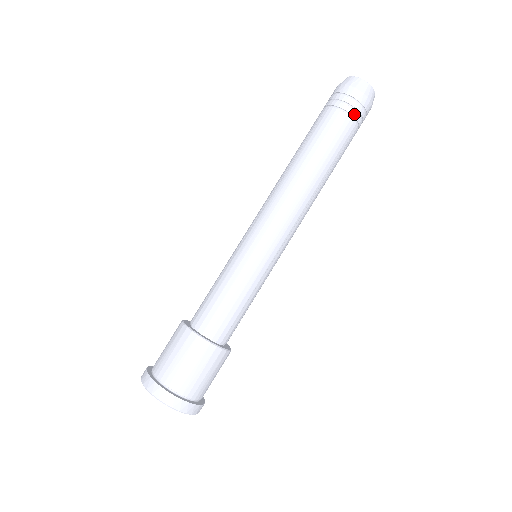
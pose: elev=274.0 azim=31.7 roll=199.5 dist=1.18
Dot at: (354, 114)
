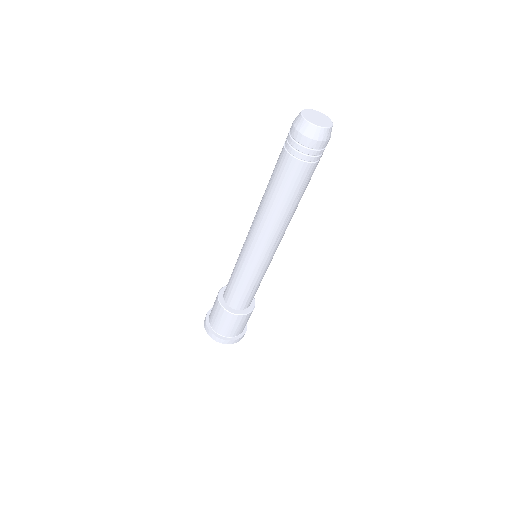
Dot at: (306, 158)
